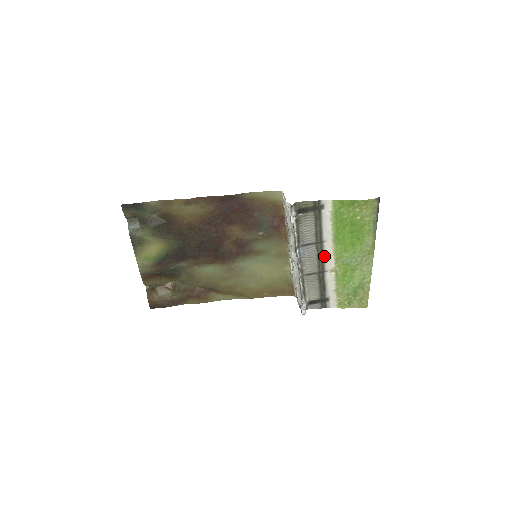
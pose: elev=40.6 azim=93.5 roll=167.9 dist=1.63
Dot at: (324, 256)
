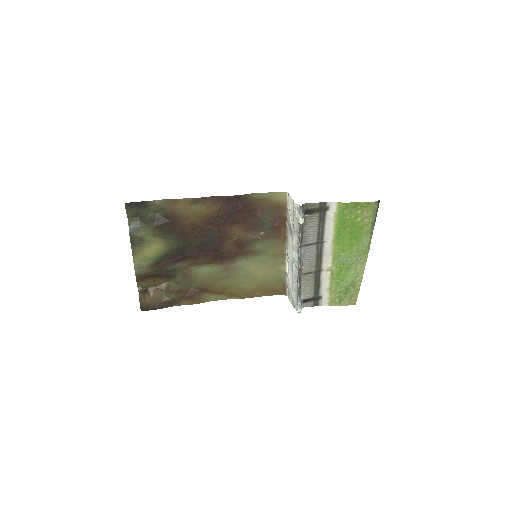
Dot at: (322, 256)
